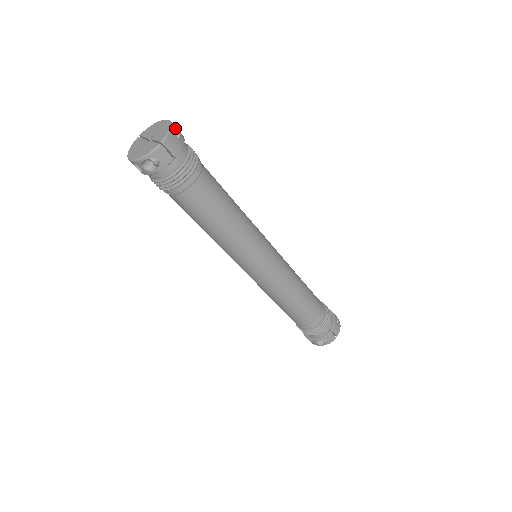
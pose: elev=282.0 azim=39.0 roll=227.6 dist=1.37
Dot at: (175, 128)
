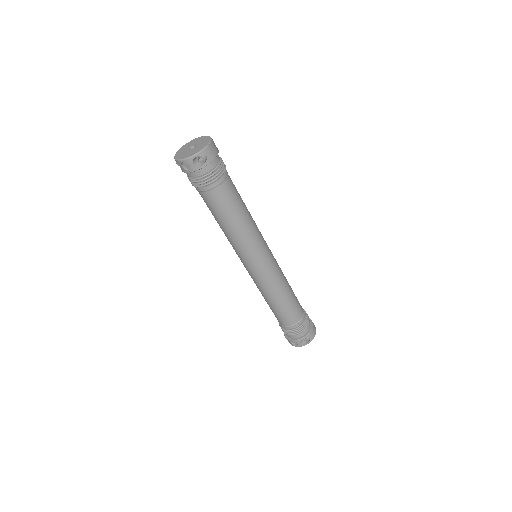
Dot at: occluded
